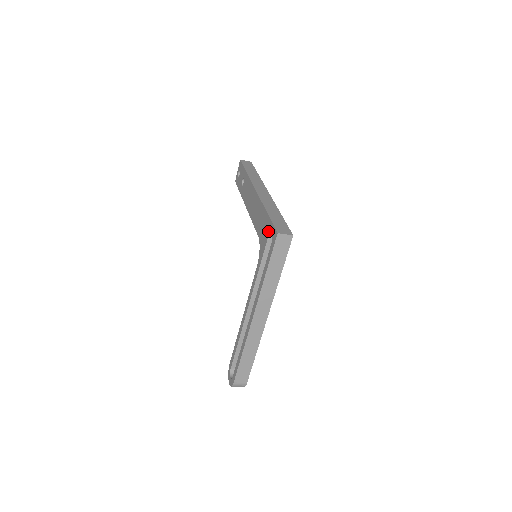
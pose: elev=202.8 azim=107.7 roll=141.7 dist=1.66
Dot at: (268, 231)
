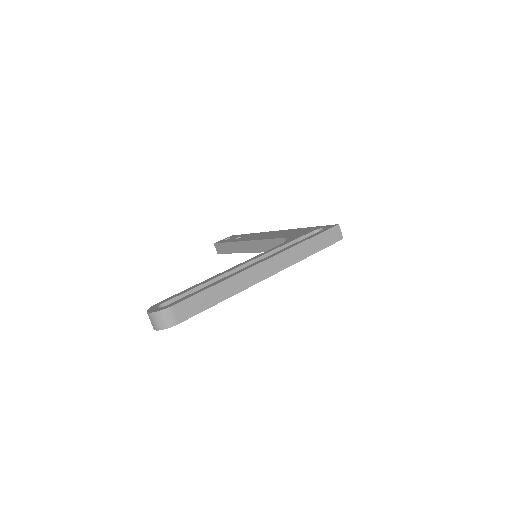
Dot at: (314, 229)
